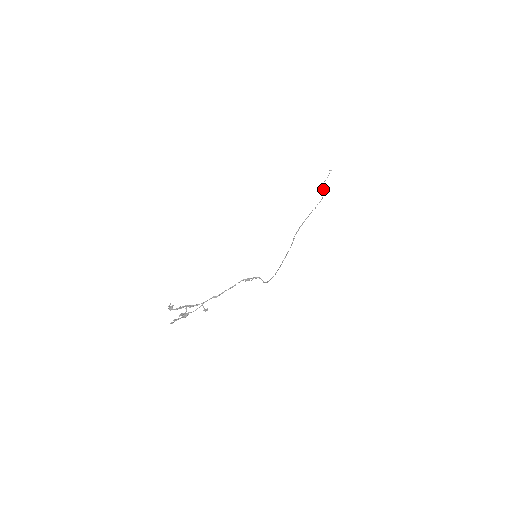
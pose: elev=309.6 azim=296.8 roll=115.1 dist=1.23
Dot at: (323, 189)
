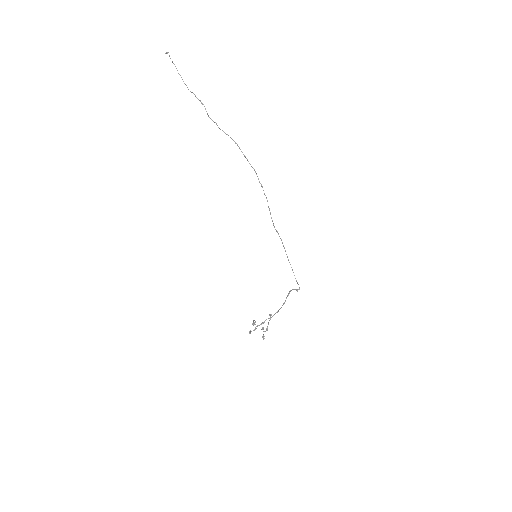
Dot at: occluded
